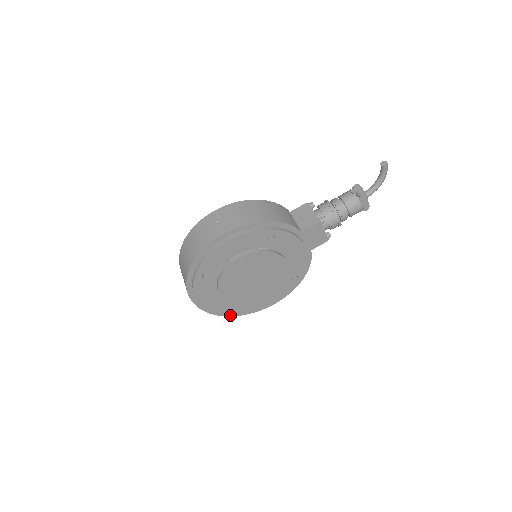
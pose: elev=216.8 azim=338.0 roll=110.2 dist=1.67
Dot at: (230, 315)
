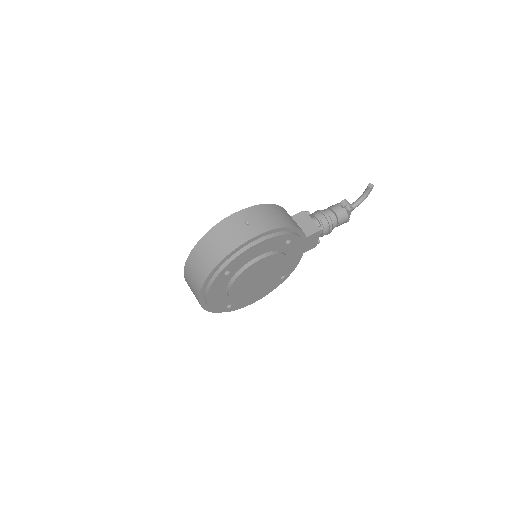
Dot at: occluded
